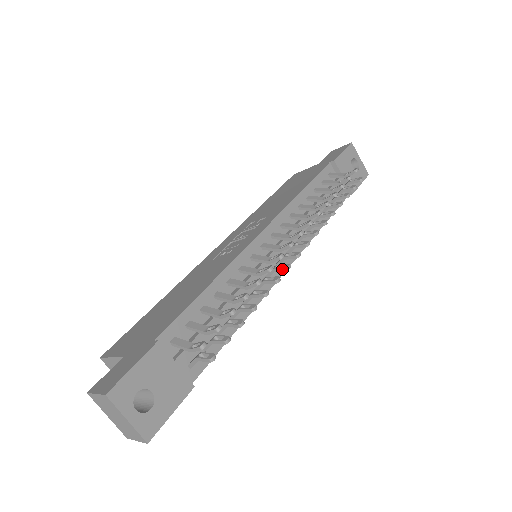
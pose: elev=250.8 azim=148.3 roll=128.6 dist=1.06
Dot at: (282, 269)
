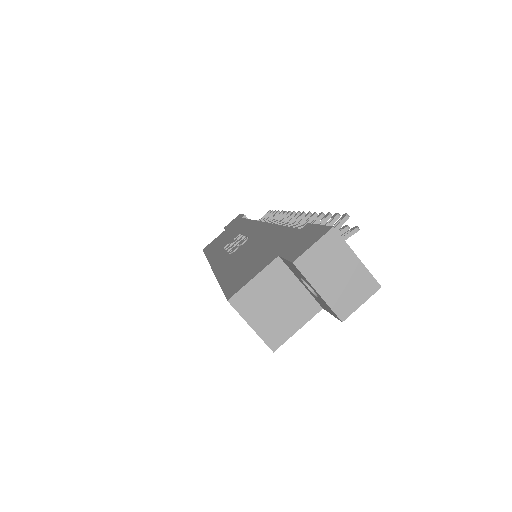
Dot at: occluded
